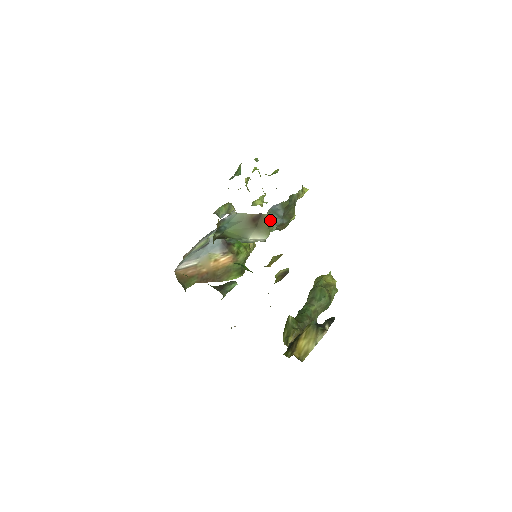
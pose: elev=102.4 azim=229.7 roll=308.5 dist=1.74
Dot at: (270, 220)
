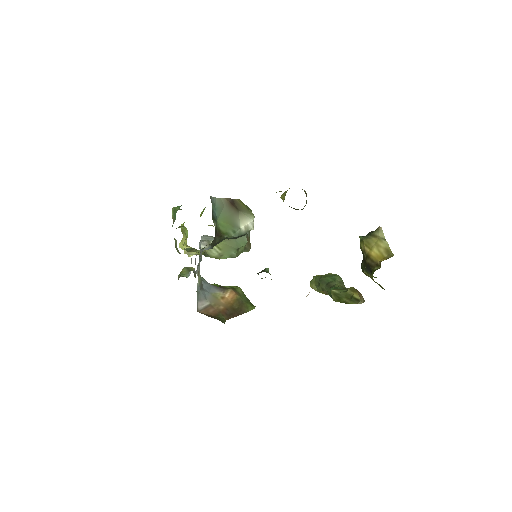
Dot at: (243, 204)
